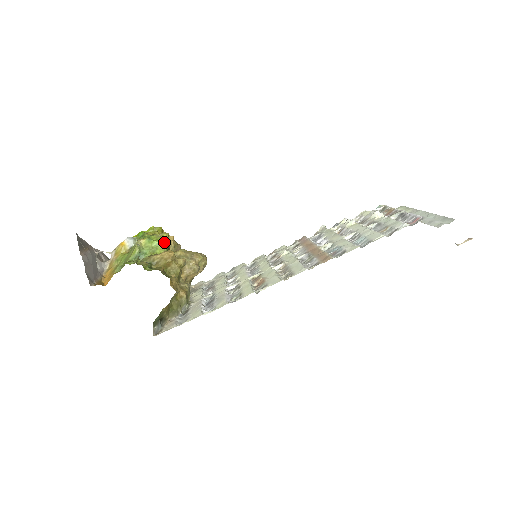
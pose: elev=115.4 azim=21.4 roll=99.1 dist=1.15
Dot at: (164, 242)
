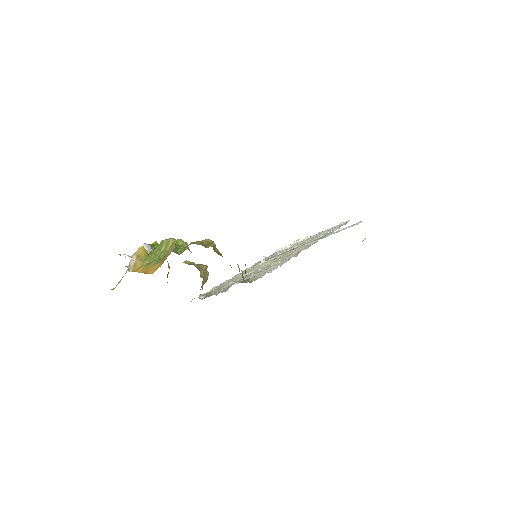
Dot at: (187, 243)
